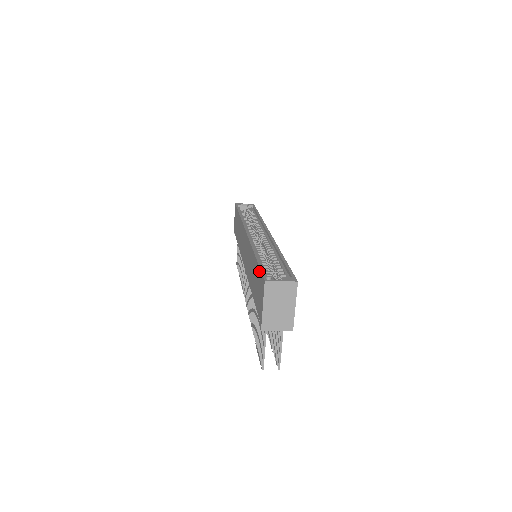
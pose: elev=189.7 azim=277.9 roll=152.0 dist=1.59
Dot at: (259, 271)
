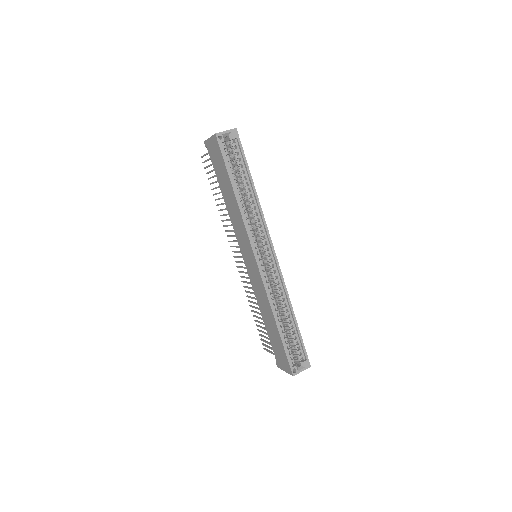
Dot at: (284, 353)
